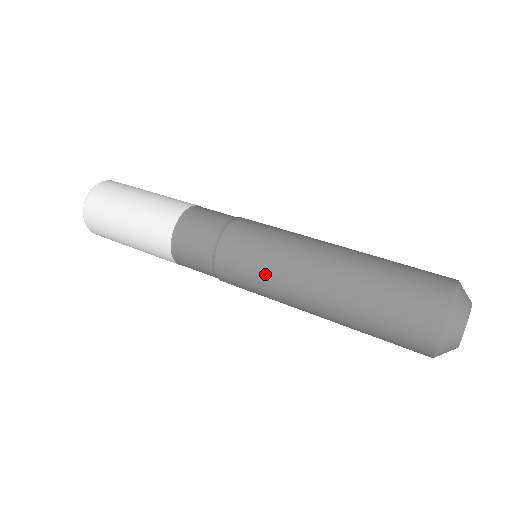
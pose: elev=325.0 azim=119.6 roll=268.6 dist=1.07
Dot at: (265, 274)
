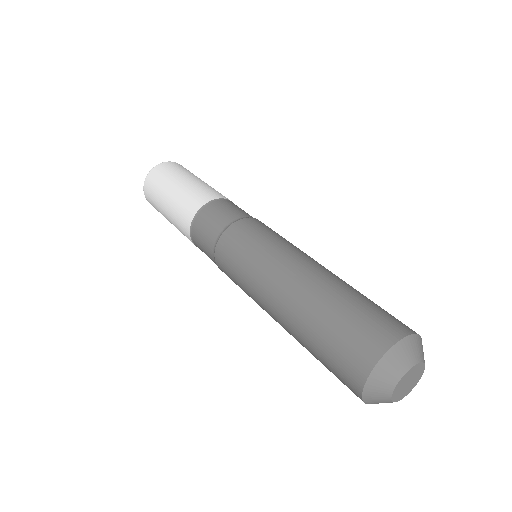
Dot at: occluded
